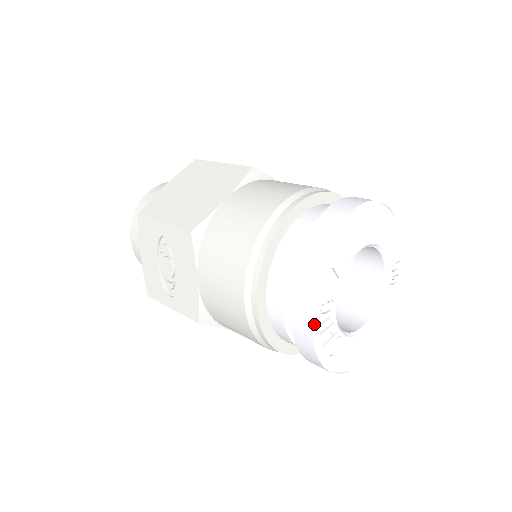
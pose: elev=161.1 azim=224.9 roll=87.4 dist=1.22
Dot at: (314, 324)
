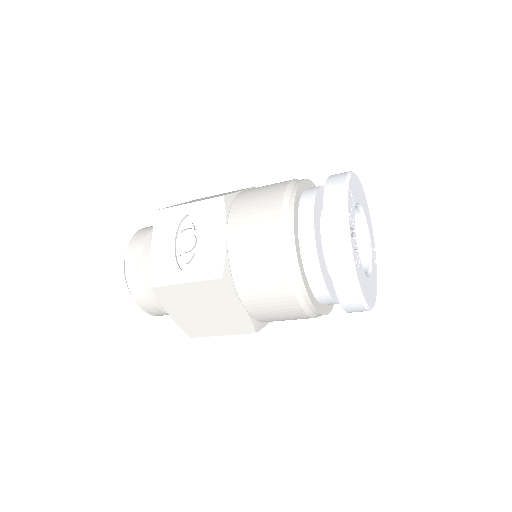
Dot at: (347, 224)
